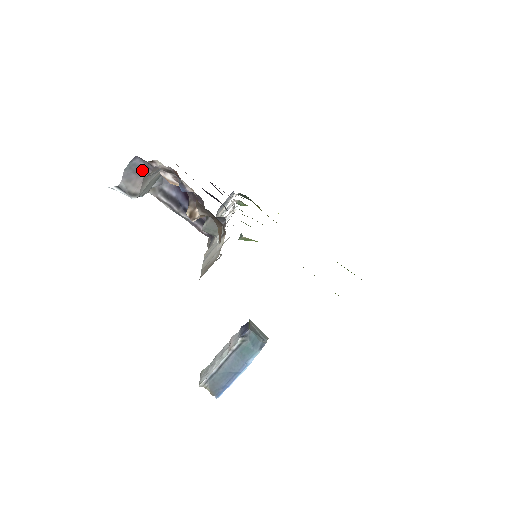
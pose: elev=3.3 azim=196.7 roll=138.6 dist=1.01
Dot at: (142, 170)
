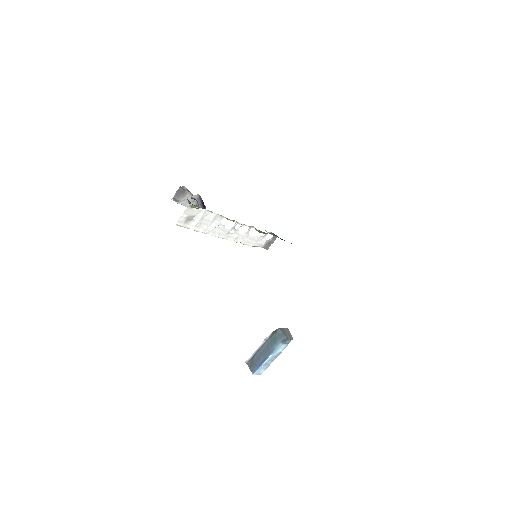
Dot at: (182, 192)
